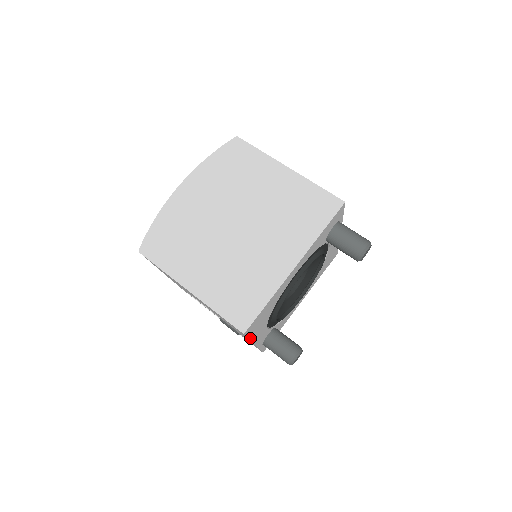
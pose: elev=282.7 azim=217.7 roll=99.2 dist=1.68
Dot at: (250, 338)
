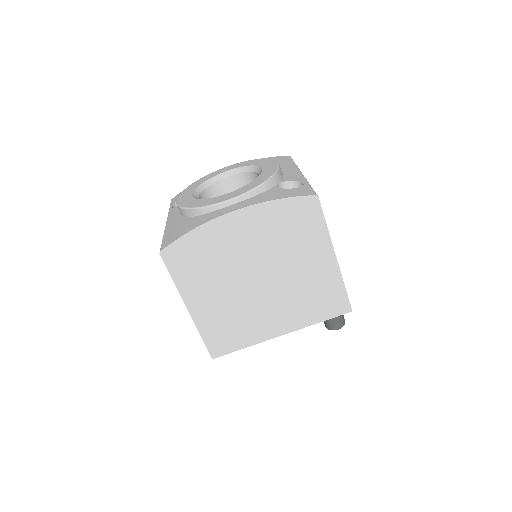
Dot at: occluded
